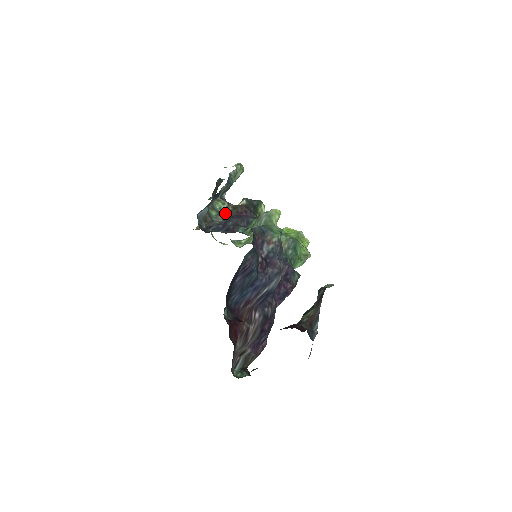
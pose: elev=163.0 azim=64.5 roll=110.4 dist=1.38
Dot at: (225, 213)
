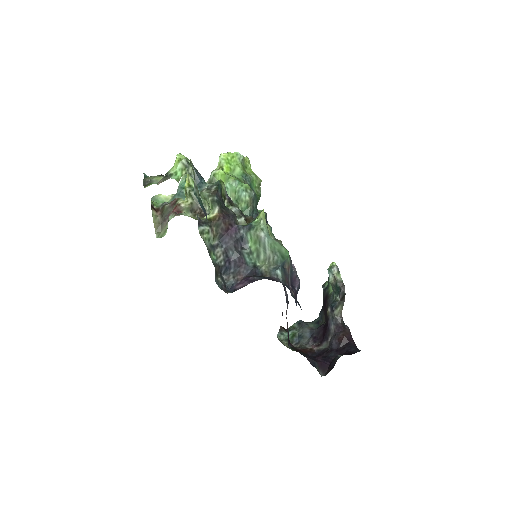
Dot at: (213, 239)
